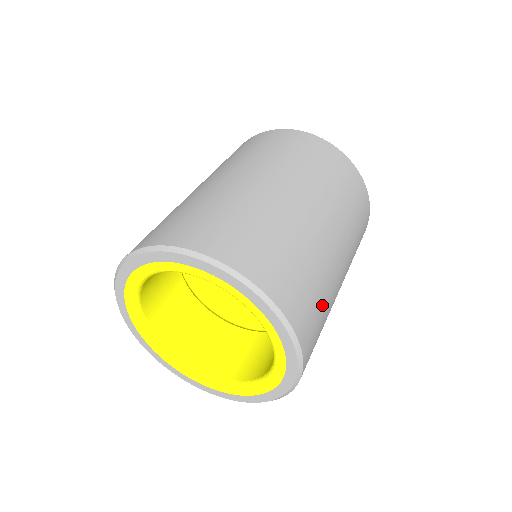
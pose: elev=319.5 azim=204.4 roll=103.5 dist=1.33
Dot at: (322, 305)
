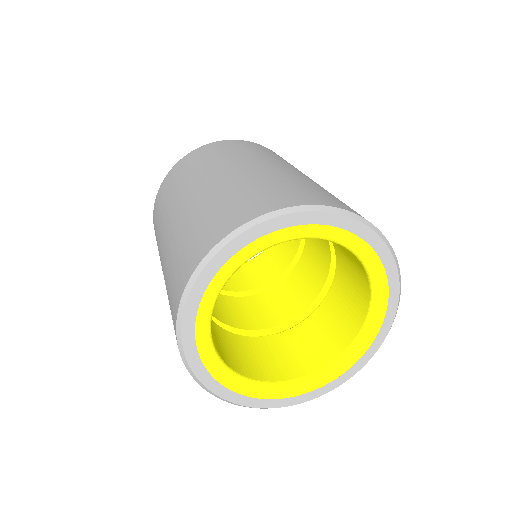
Dot at: occluded
